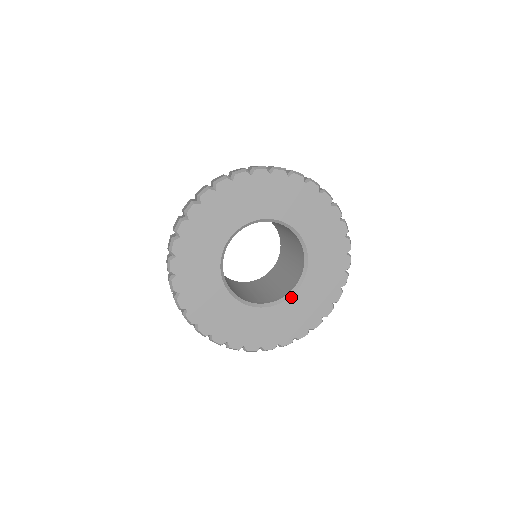
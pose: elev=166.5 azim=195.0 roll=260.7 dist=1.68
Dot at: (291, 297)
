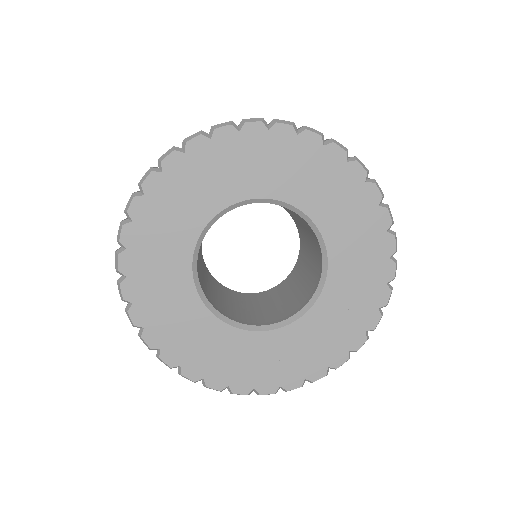
Dot at: (328, 272)
